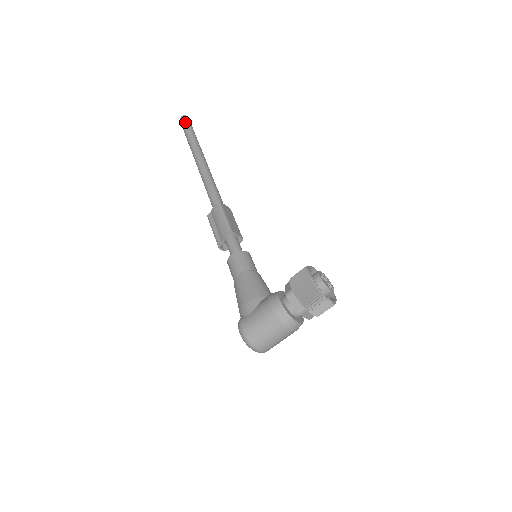
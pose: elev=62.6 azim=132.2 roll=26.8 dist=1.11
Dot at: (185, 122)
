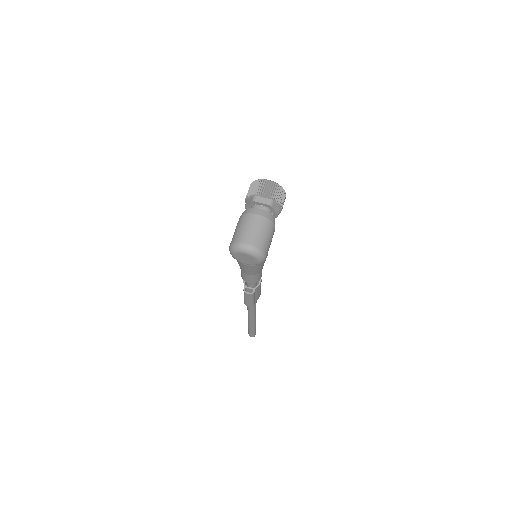
Dot at: occluded
